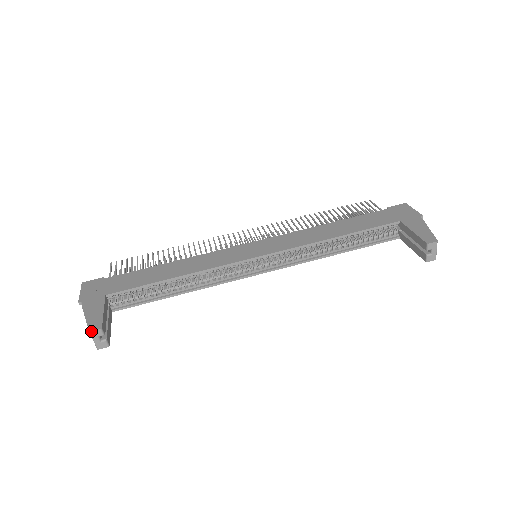
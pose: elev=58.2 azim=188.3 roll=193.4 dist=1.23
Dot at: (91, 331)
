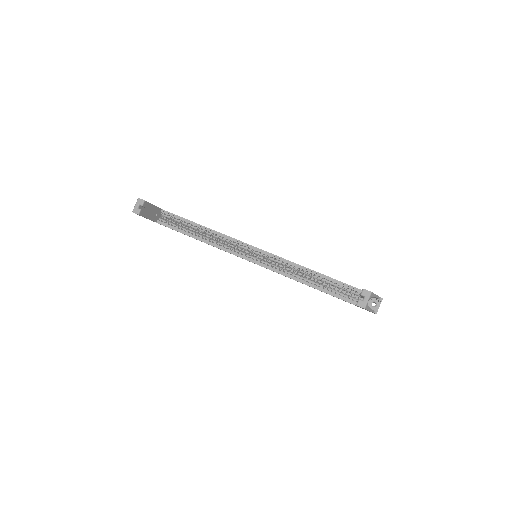
Dot at: (139, 198)
